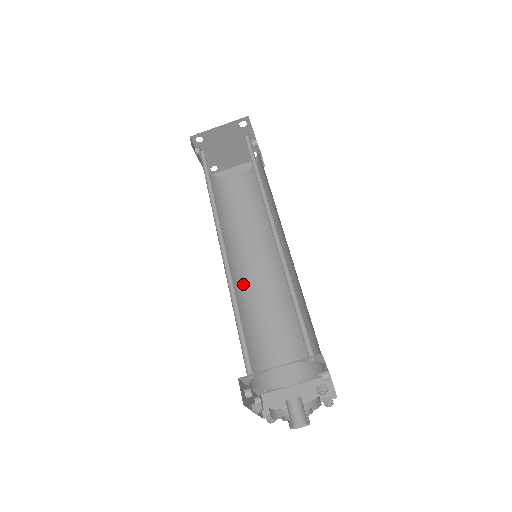
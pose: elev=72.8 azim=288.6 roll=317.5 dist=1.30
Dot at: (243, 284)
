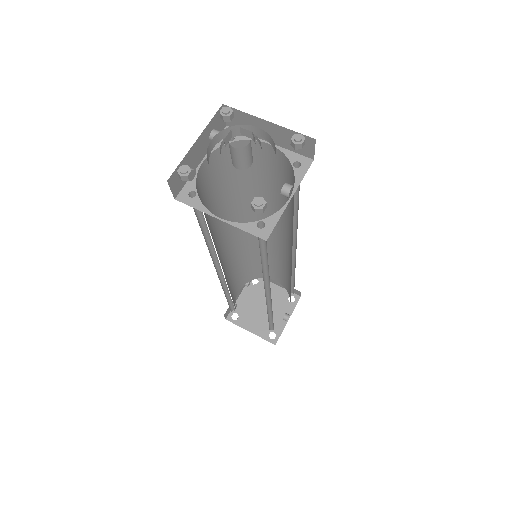
Dot at: occluded
